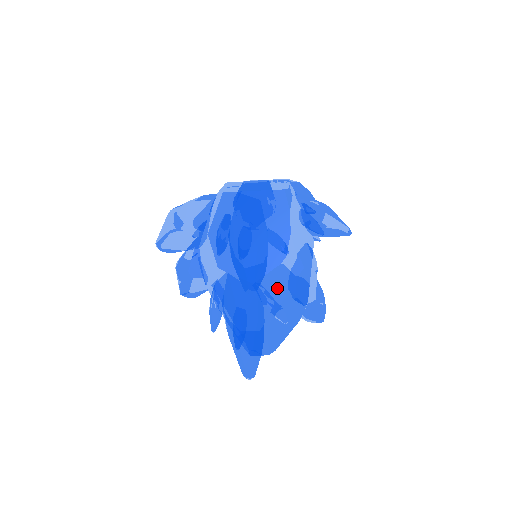
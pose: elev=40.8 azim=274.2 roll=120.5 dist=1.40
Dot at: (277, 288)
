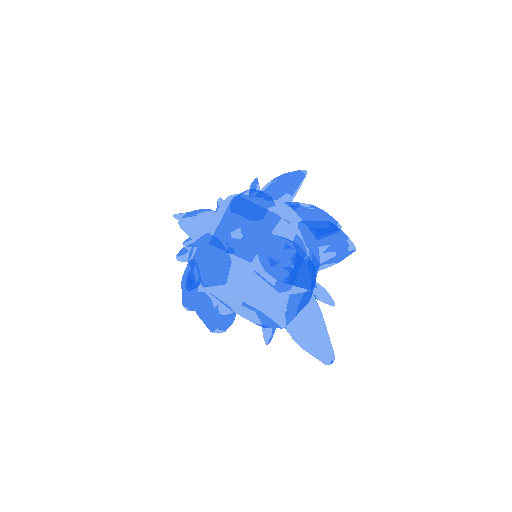
Dot at: (222, 219)
